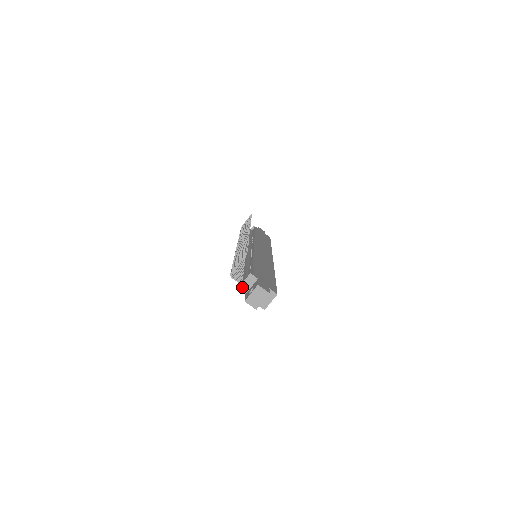
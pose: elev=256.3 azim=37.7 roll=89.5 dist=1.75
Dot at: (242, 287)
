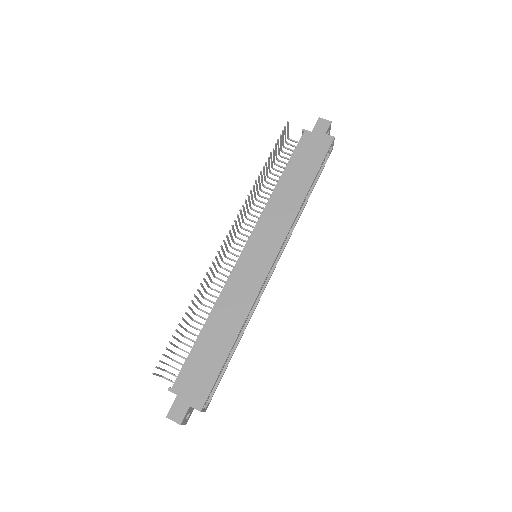
Dot at: occluded
